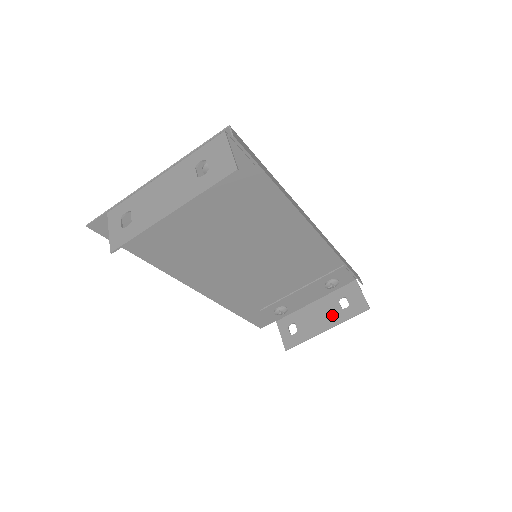
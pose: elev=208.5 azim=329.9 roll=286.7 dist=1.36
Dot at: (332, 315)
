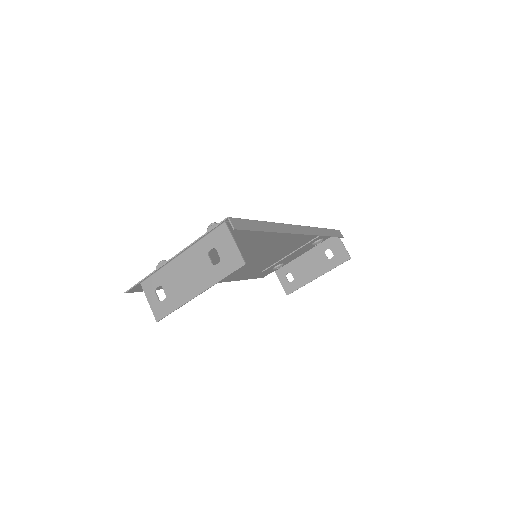
Dot at: (321, 265)
